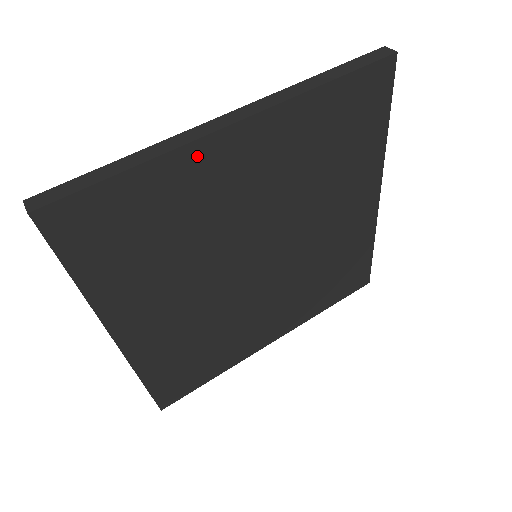
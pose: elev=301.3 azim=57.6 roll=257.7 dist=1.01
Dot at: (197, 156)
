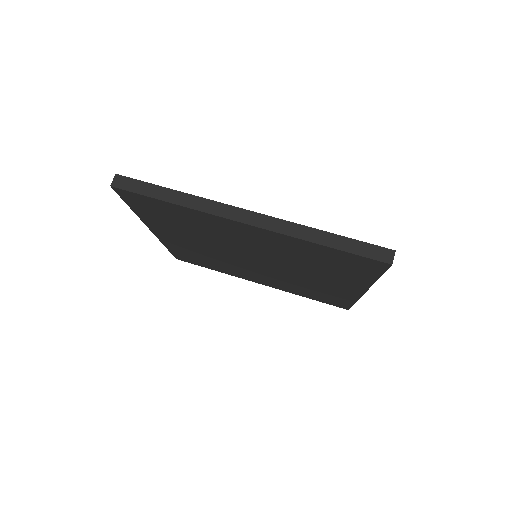
Dot at: (214, 219)
